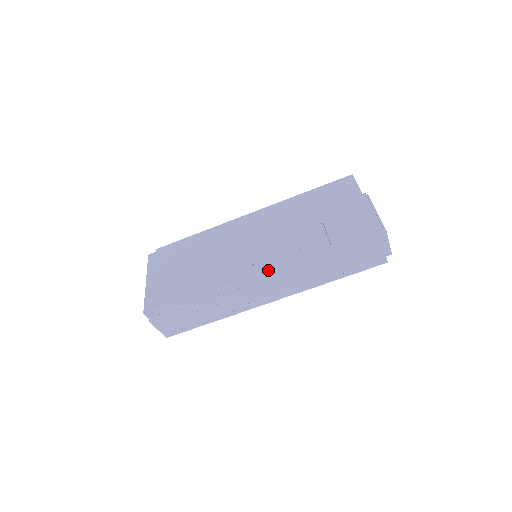
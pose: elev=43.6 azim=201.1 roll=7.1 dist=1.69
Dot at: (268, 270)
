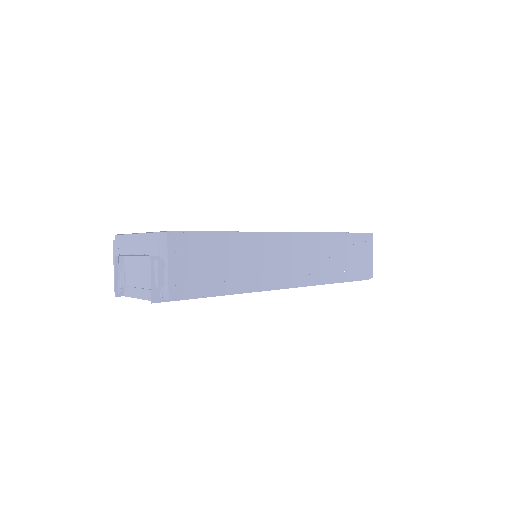
Dot at: (301, 234)
